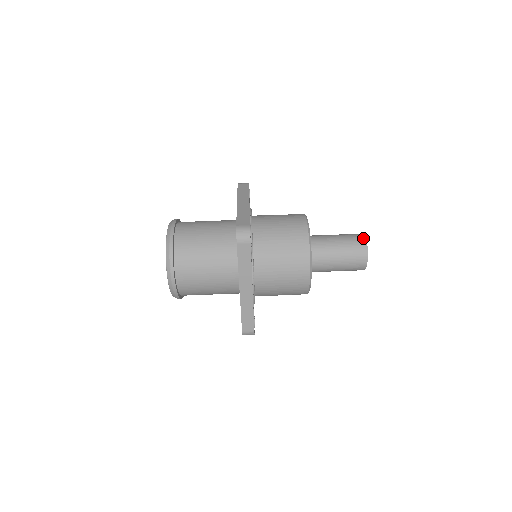
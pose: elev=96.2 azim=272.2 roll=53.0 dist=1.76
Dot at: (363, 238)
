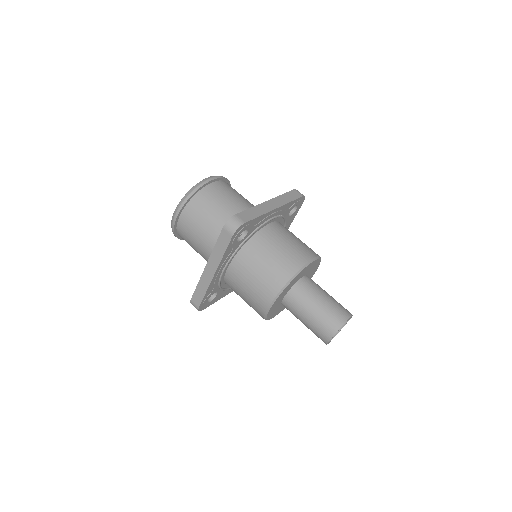
Dot at: (345, 318)
